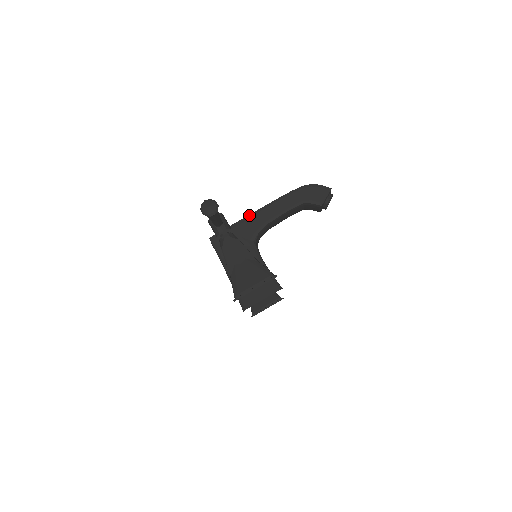
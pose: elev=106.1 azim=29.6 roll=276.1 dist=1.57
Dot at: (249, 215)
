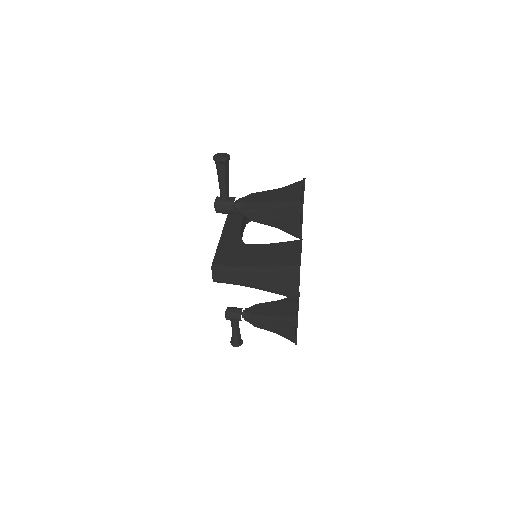
Dot at: (220, 237)
